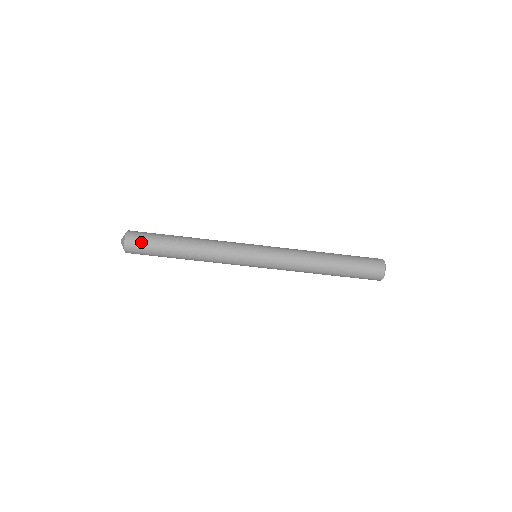
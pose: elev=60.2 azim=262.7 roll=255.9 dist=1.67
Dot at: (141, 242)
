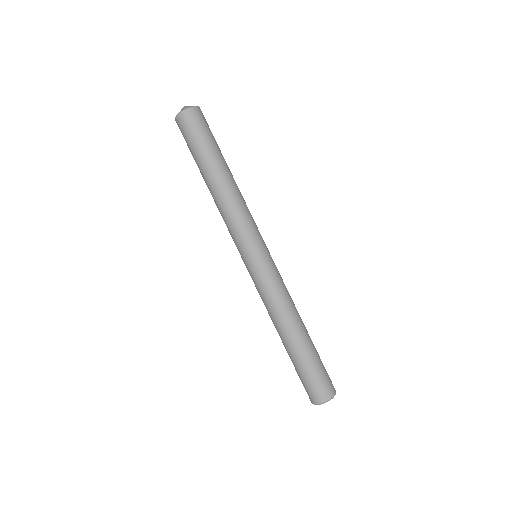
Dot at: (206, 124)
